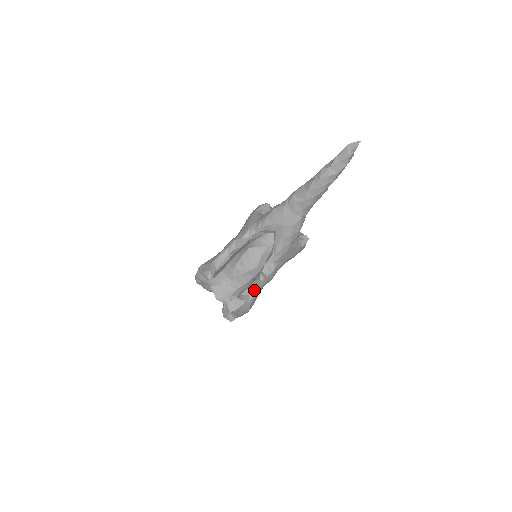
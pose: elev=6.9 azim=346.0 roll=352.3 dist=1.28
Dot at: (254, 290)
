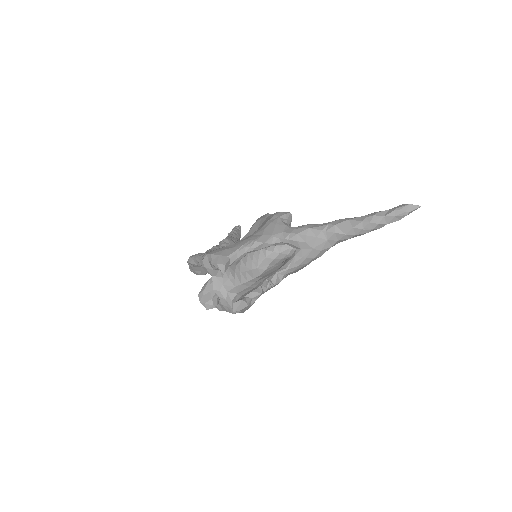
Dot at: (258, 295)
